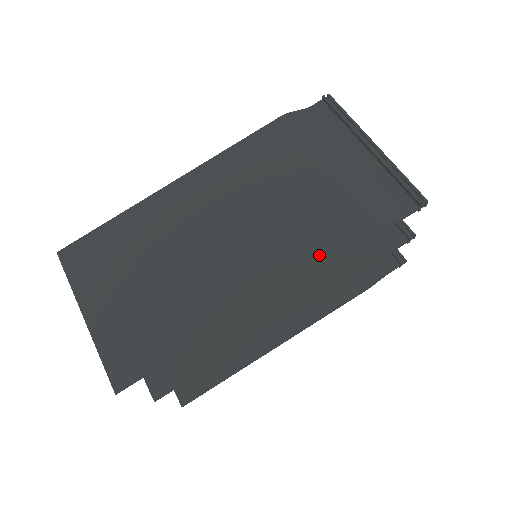
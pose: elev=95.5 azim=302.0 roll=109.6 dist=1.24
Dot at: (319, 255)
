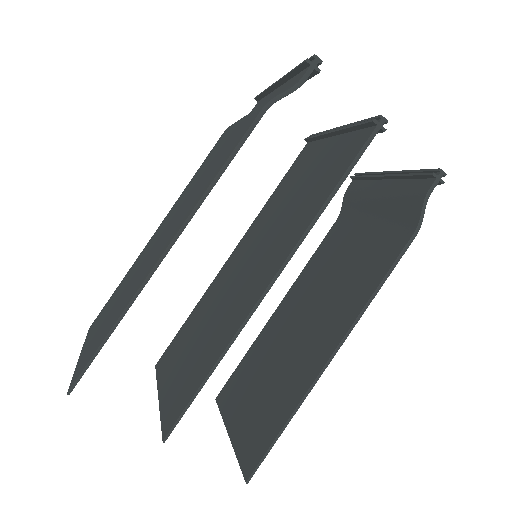
Dot at: (222, 165)
